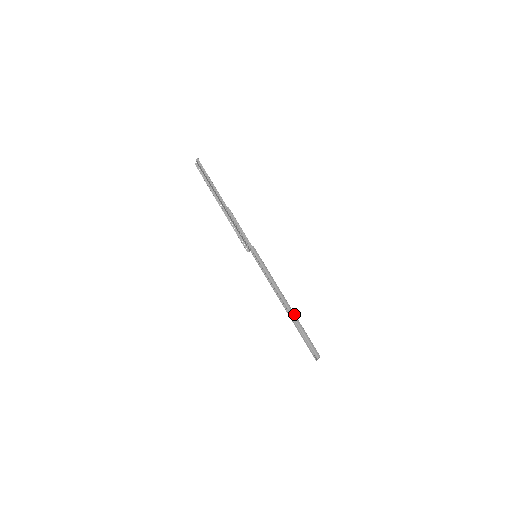
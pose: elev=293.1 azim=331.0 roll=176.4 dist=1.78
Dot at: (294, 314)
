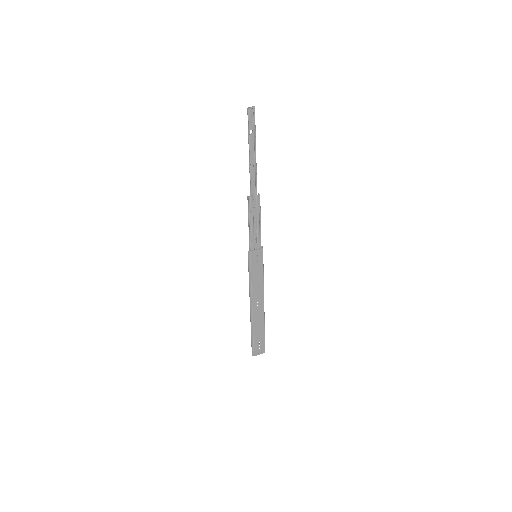
Dot at: (252, 322)
